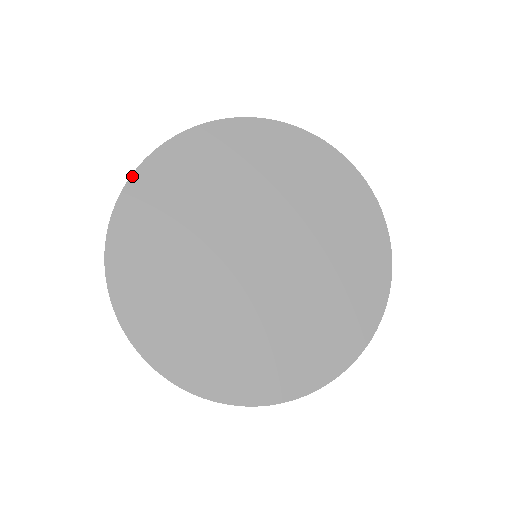
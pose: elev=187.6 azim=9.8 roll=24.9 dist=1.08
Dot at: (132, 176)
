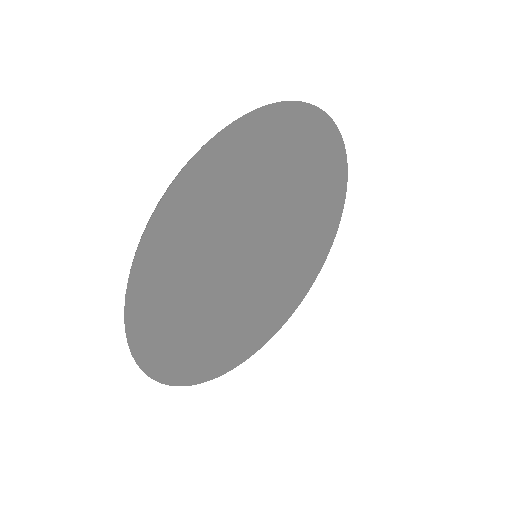
Dot at: (136, 360)
